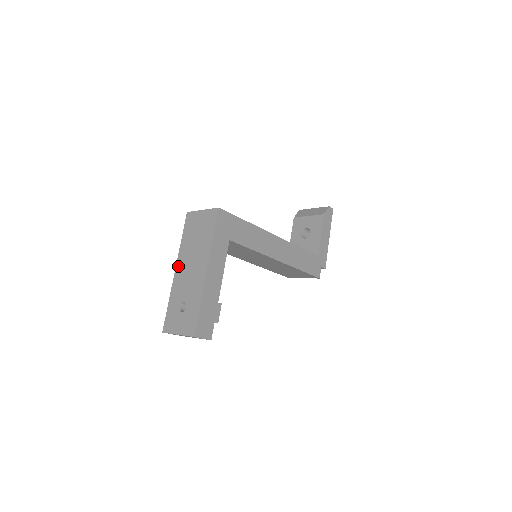
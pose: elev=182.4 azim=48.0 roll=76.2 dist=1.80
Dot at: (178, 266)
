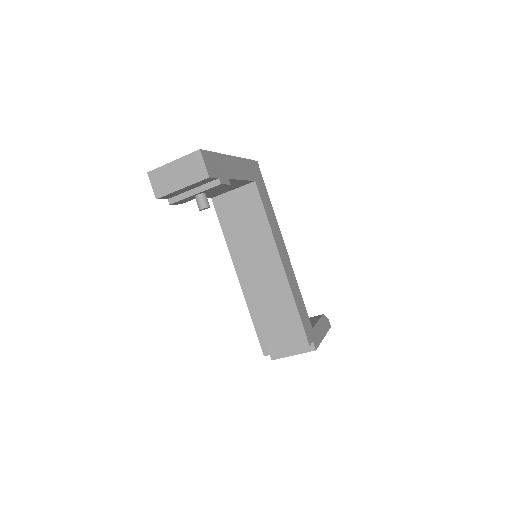
Dot at: occluded
